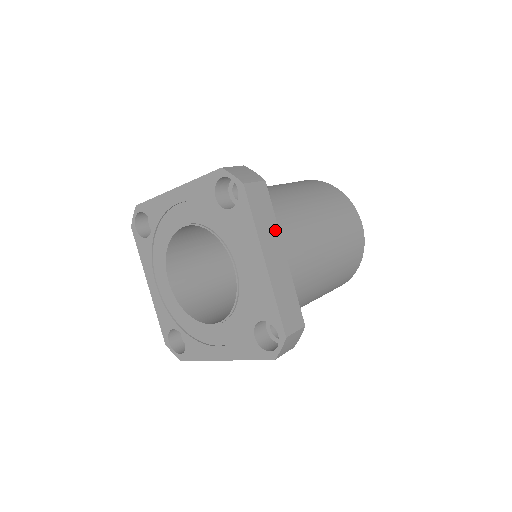
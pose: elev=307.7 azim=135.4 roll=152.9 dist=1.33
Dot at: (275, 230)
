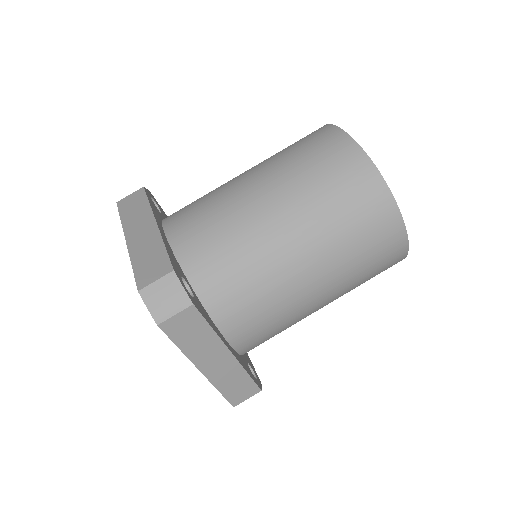
Dot at: (214, 341)
